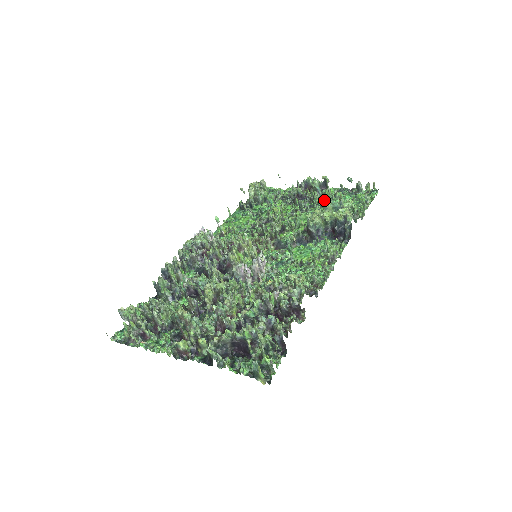
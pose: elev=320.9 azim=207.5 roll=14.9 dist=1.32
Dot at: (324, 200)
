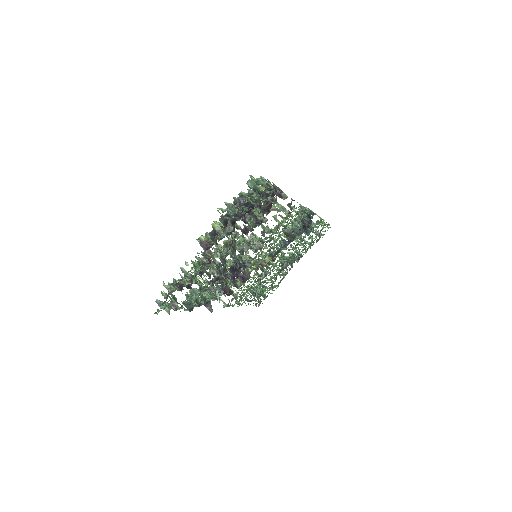
Dot at: occluded
